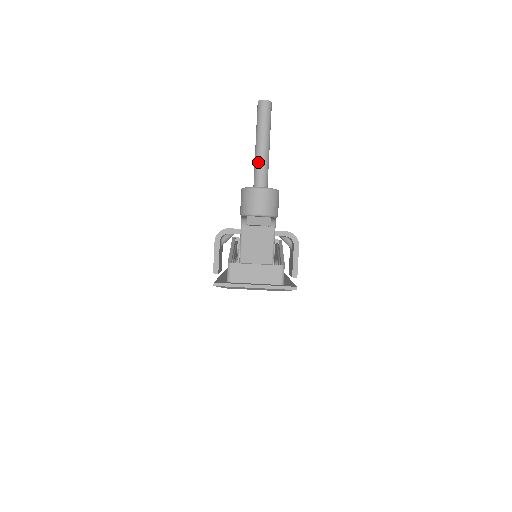
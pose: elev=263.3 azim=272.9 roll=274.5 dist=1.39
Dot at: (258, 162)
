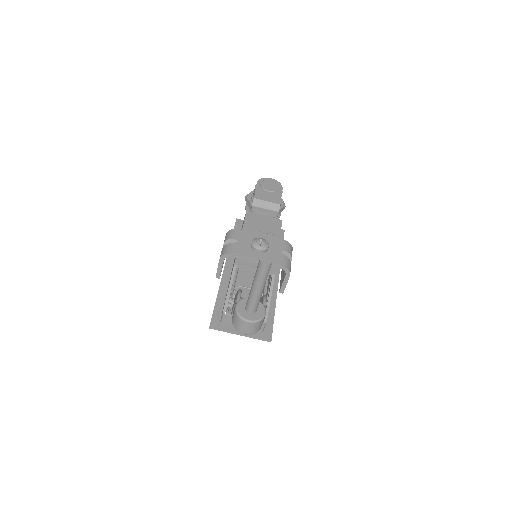
Dot at: (251, 299)
